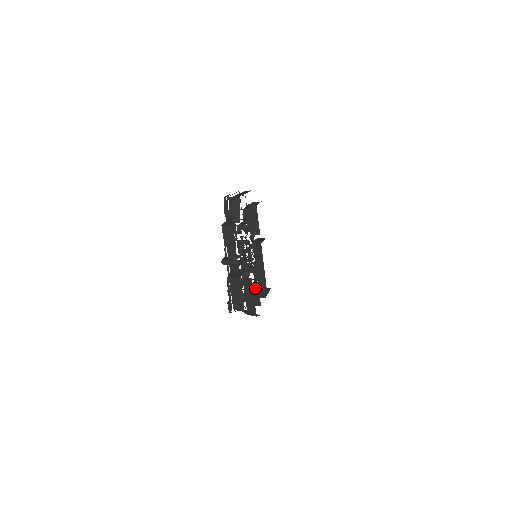
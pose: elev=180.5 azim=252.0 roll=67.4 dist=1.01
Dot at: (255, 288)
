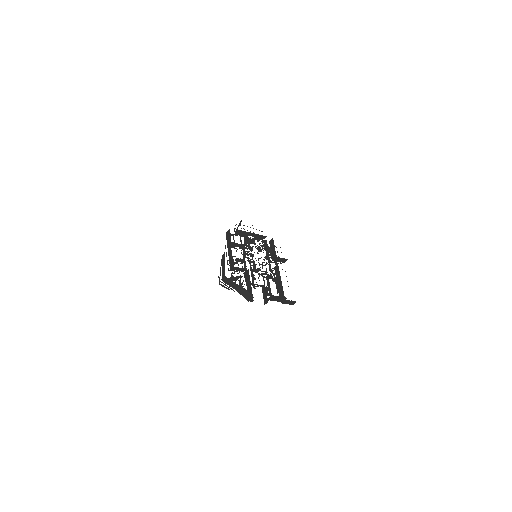
Dot at: (263, 288)
